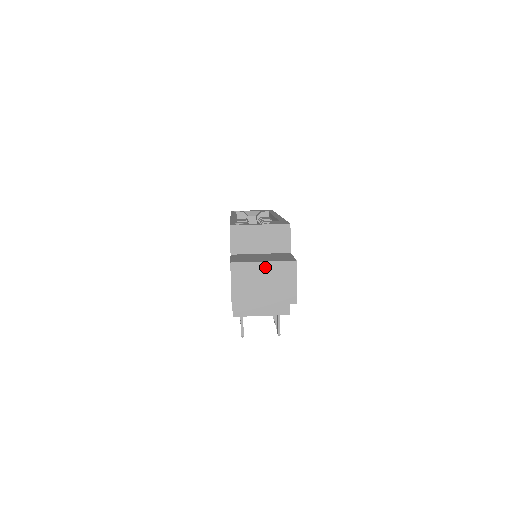
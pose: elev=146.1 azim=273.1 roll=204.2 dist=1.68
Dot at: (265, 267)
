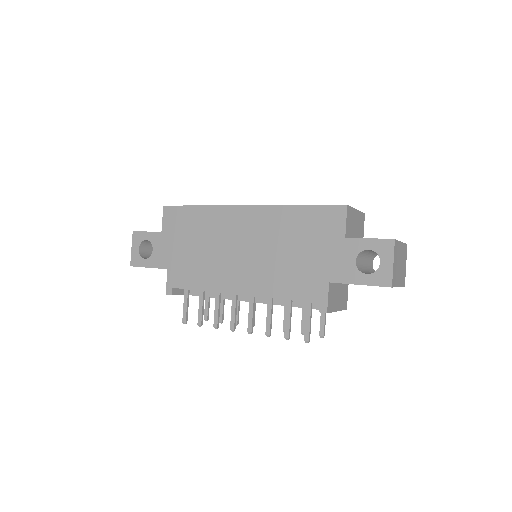
Dot at: (401, 248)
